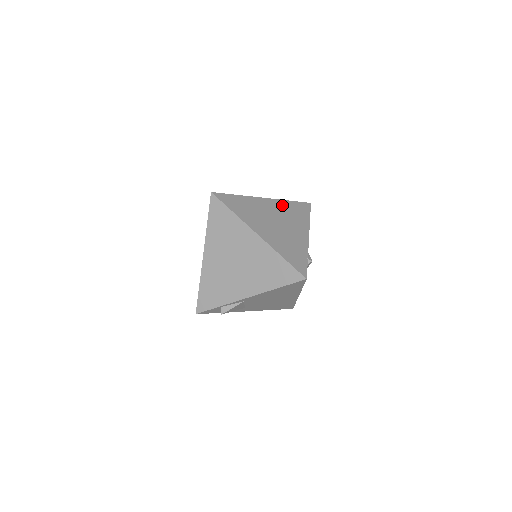
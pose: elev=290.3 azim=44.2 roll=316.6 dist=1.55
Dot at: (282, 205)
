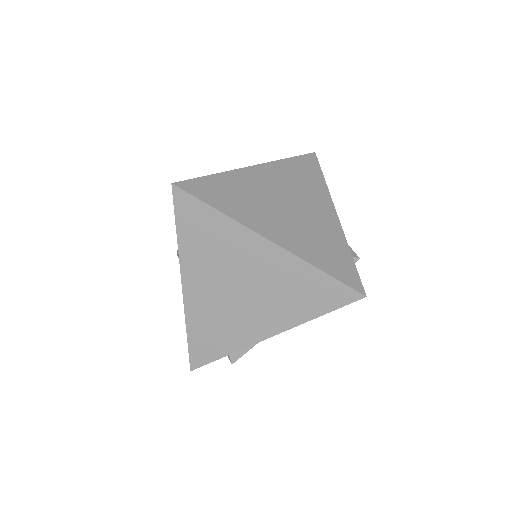
Dot at: (281, 170)
